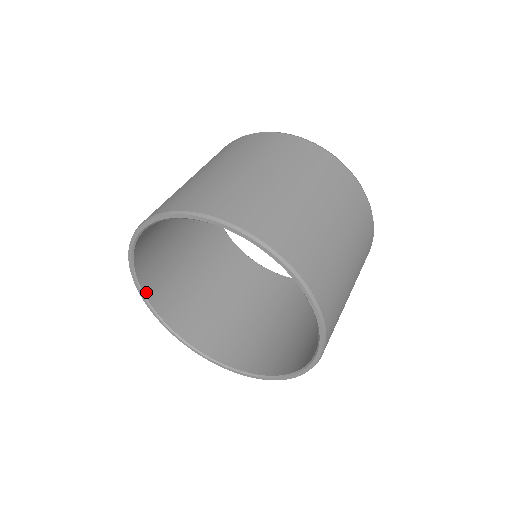
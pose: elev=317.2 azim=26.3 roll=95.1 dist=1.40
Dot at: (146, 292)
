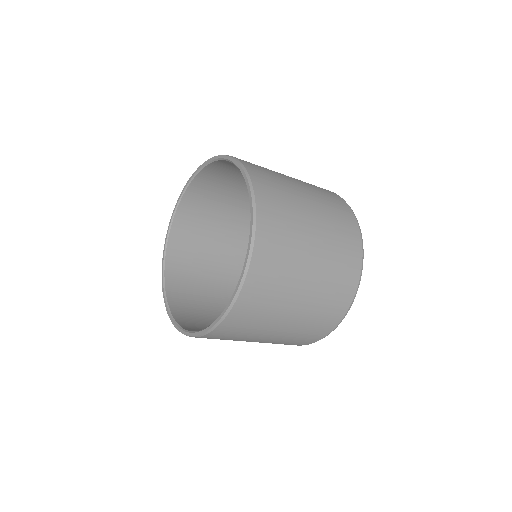
Dot at: (175, 223)
